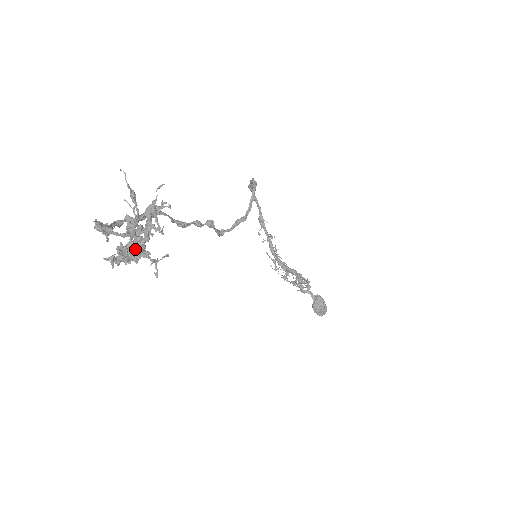
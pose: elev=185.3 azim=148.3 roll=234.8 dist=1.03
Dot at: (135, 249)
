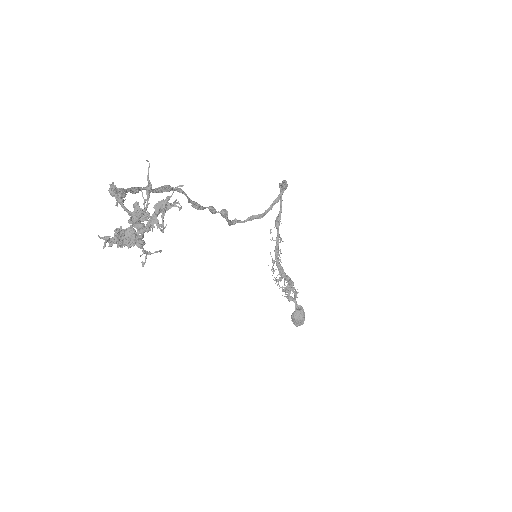
Dot at: (132, 236)
